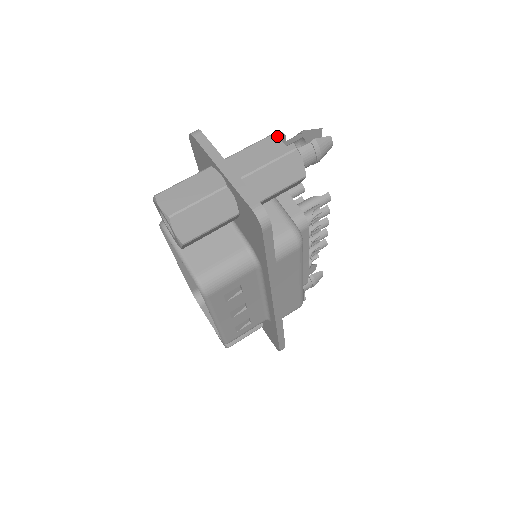
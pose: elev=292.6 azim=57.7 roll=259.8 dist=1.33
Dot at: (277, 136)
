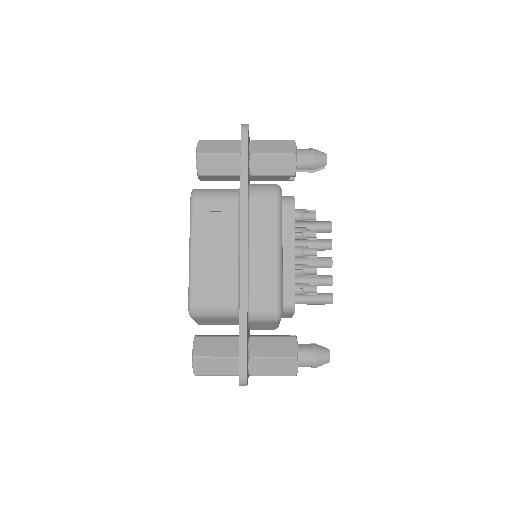
Dot at: occluded
